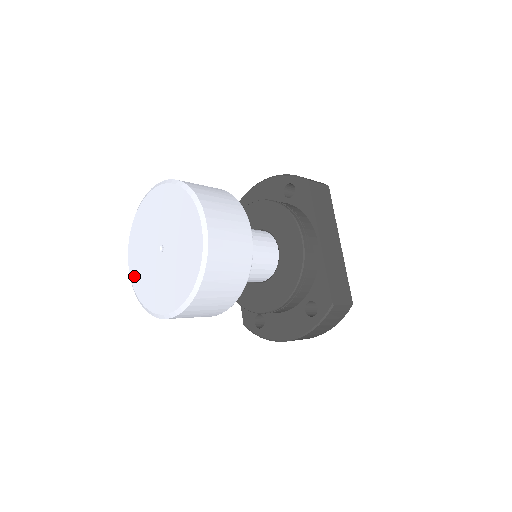
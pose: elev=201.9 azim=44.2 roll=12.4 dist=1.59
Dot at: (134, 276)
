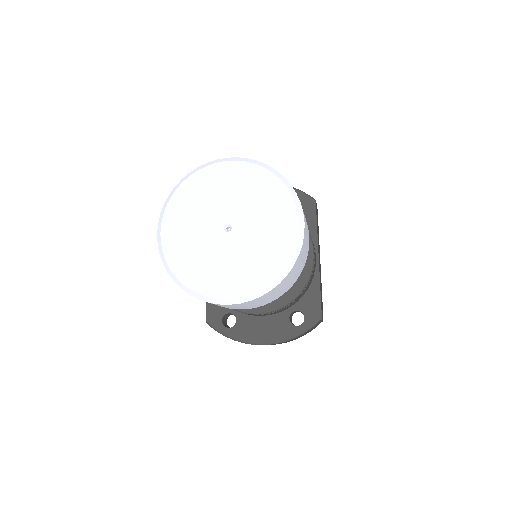
Dot at: (170, 247)
